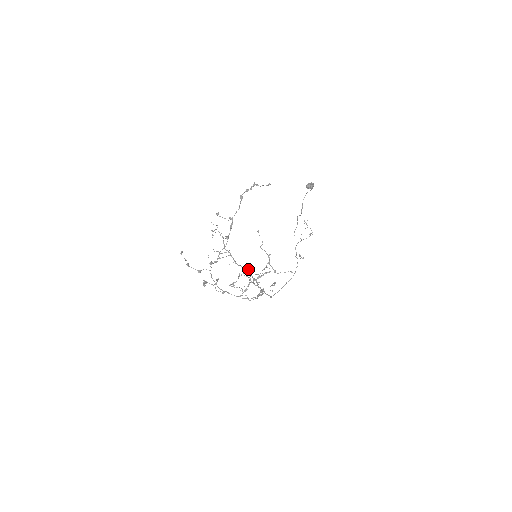
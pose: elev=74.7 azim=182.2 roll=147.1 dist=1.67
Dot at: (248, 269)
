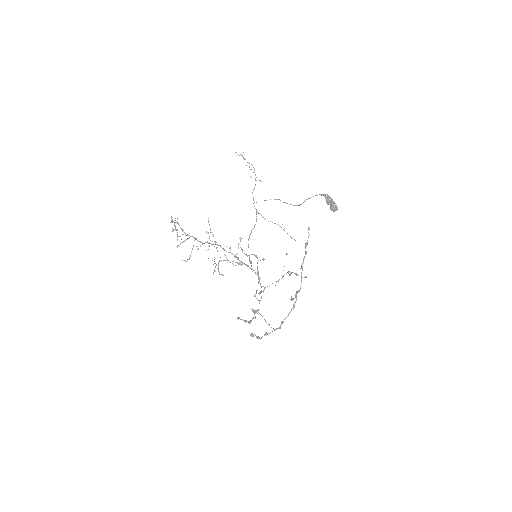
Dot at: occluded
